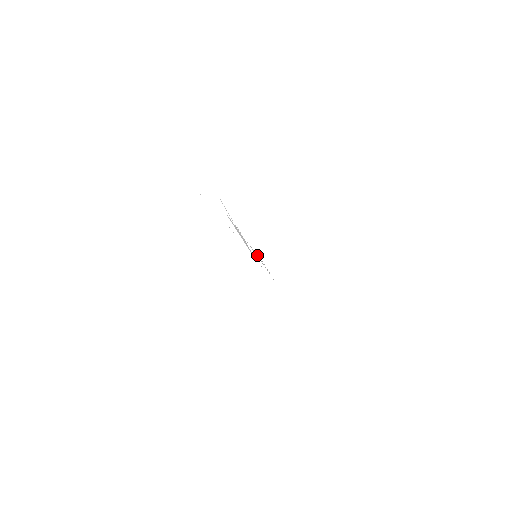
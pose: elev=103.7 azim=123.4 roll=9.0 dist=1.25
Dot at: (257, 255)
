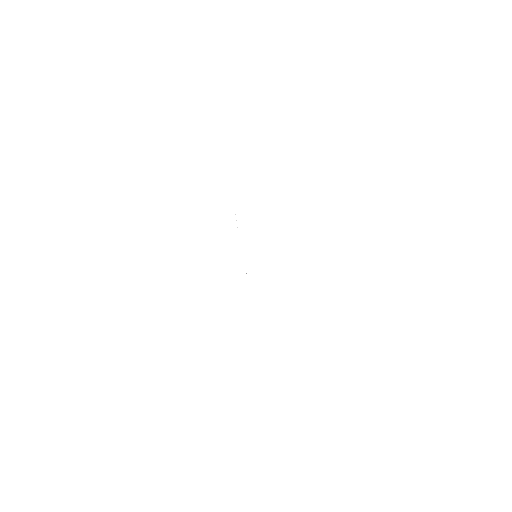
Dot at: occluded
